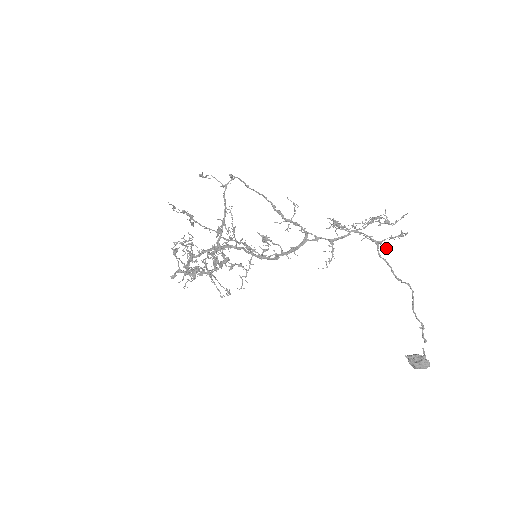
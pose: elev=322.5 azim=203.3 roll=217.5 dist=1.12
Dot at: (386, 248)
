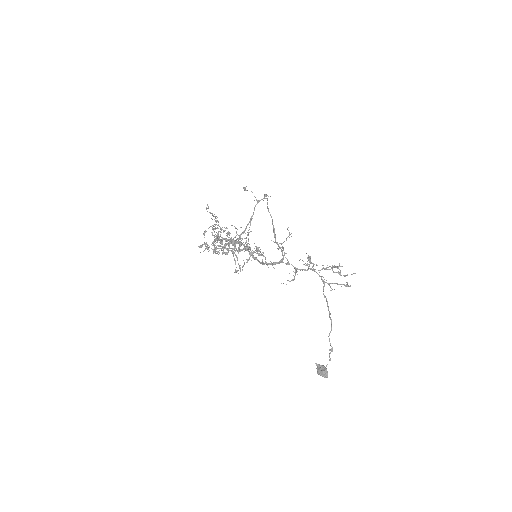
Dot at: (334, 289)
